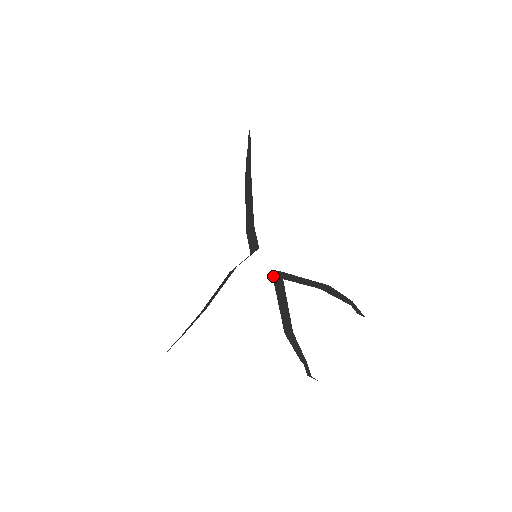
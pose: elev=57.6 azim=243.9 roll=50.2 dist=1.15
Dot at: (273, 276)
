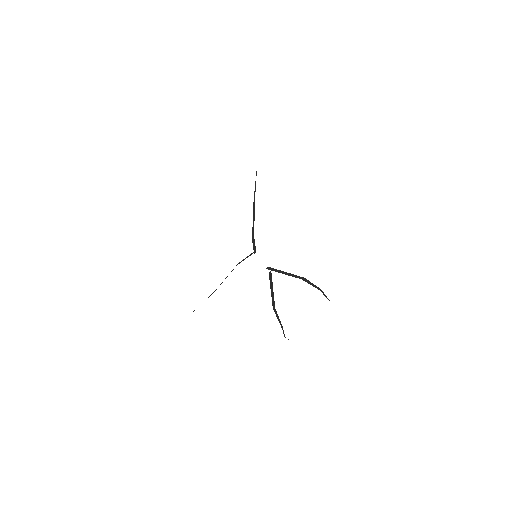
Dot at: (268, 269)
